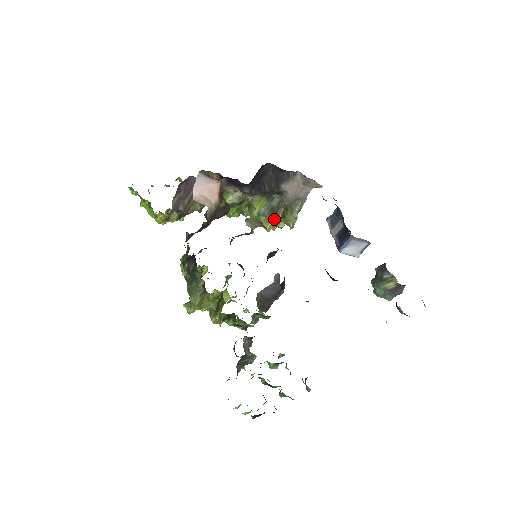
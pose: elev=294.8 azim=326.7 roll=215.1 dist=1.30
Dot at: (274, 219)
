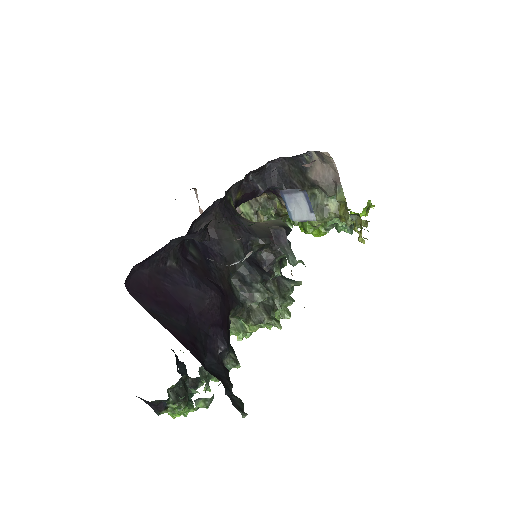
Dot at: (342, 221)
